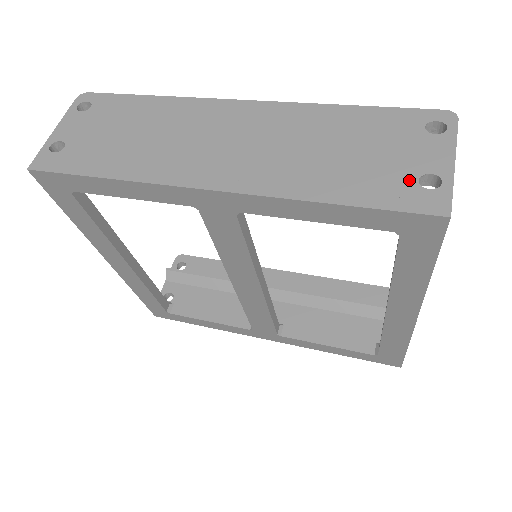
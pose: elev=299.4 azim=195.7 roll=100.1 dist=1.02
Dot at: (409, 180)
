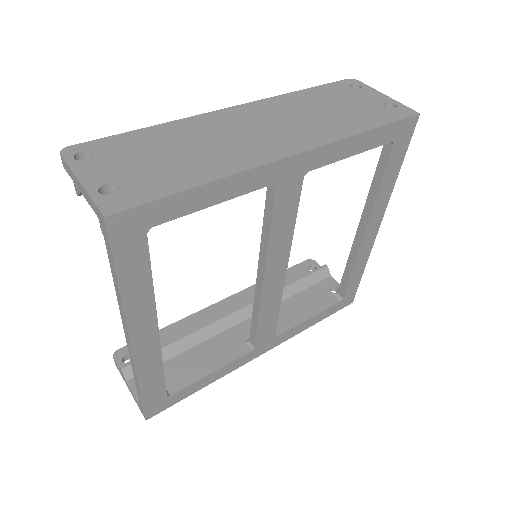
Dot at: (382, 108)
